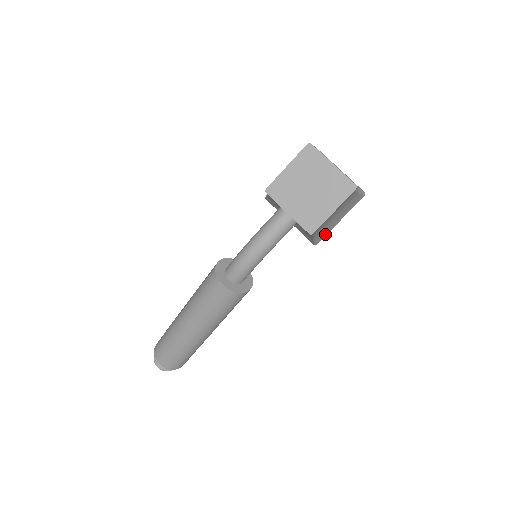
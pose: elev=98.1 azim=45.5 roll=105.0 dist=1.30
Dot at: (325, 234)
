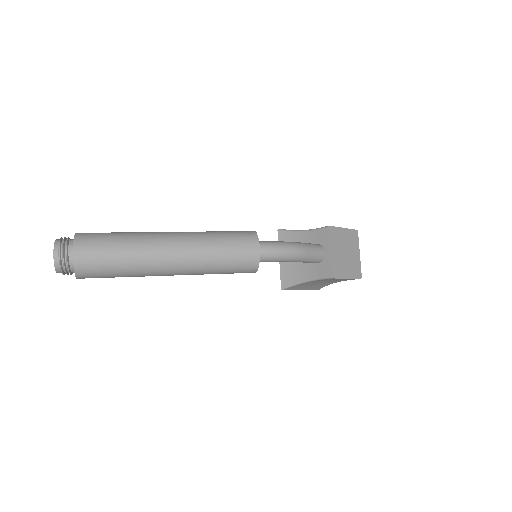
Dot at: (292, 289)
